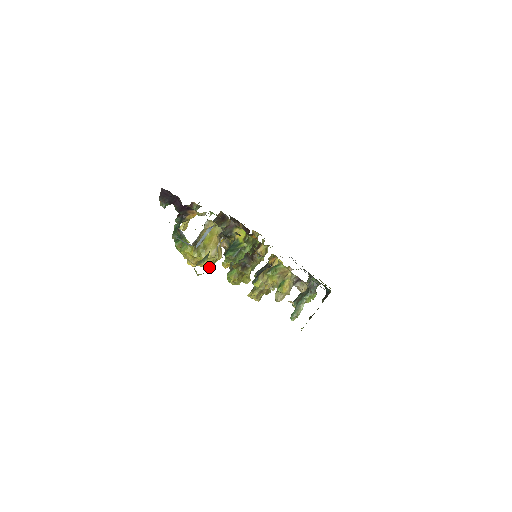
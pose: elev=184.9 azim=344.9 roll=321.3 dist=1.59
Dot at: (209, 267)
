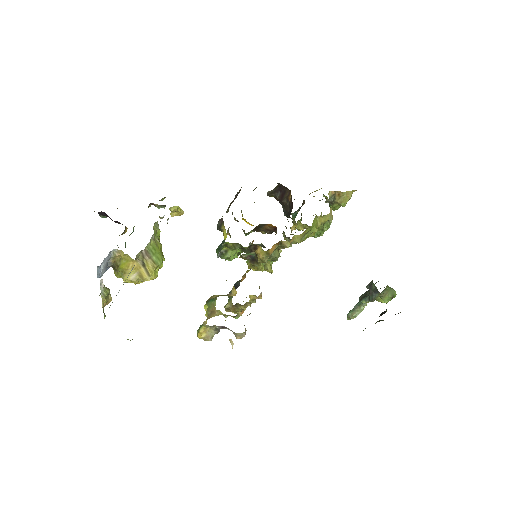
Dot at: (110, 299)
